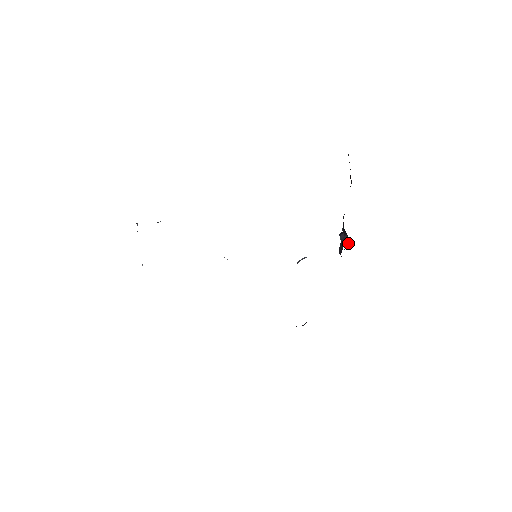
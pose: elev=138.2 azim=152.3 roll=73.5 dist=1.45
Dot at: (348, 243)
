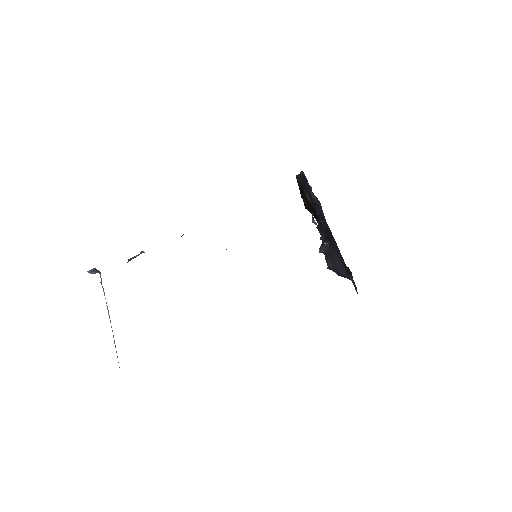
Dot at: occluded
